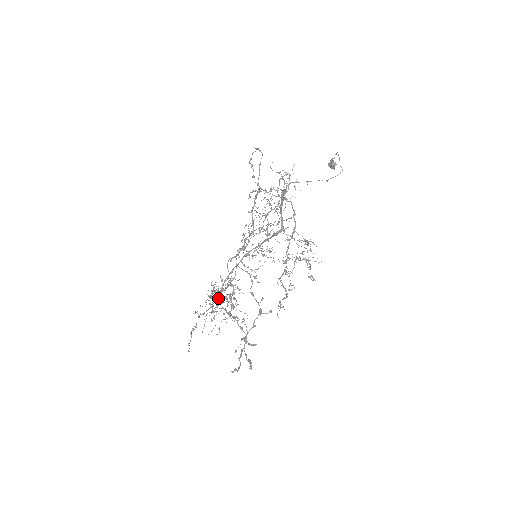
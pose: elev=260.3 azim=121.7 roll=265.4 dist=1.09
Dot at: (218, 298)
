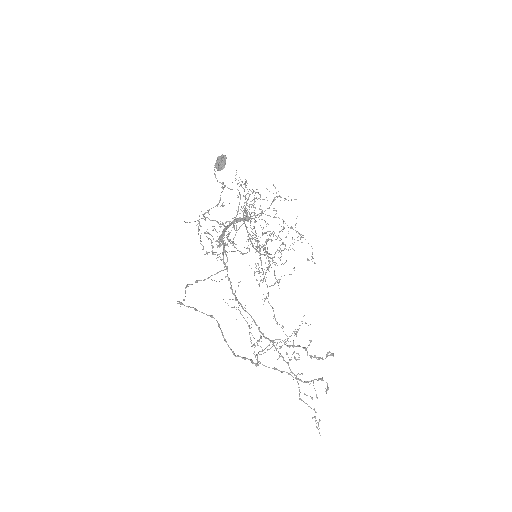
Dot at: occluded
